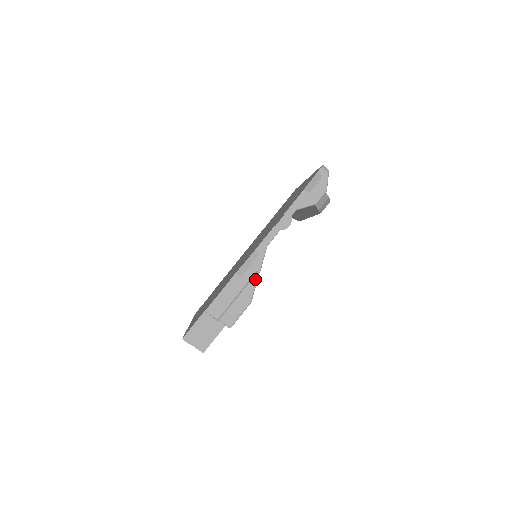
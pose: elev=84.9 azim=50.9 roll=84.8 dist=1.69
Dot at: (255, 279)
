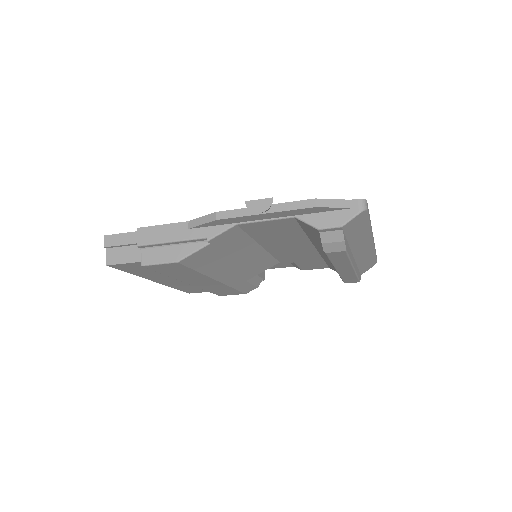
Dot at: (201, 245)
